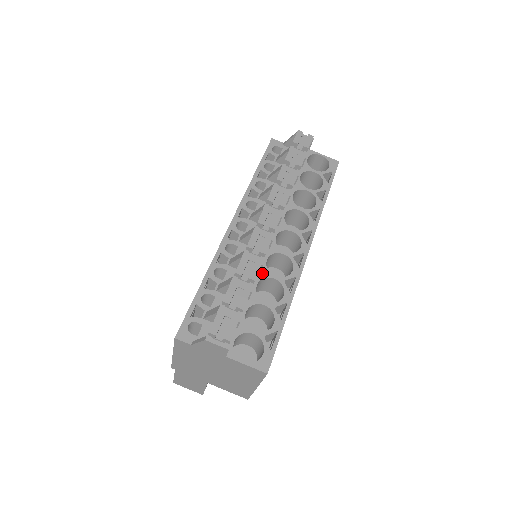
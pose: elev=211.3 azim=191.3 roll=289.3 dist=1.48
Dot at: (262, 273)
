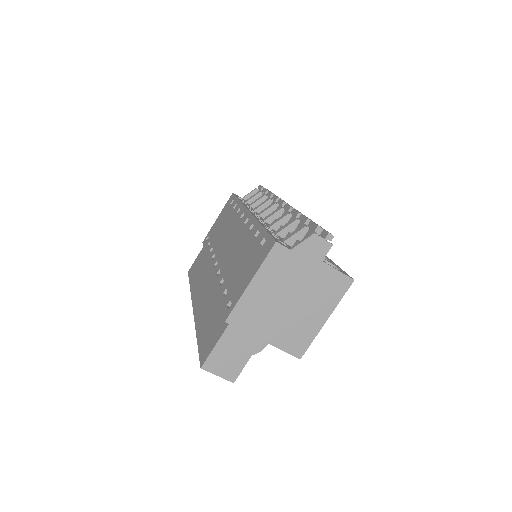
Dot at: occluded
